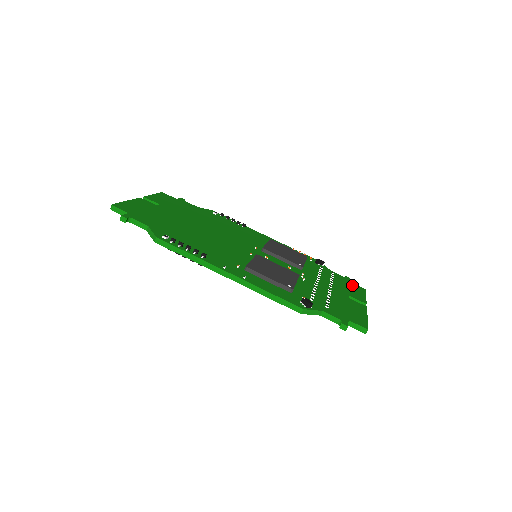
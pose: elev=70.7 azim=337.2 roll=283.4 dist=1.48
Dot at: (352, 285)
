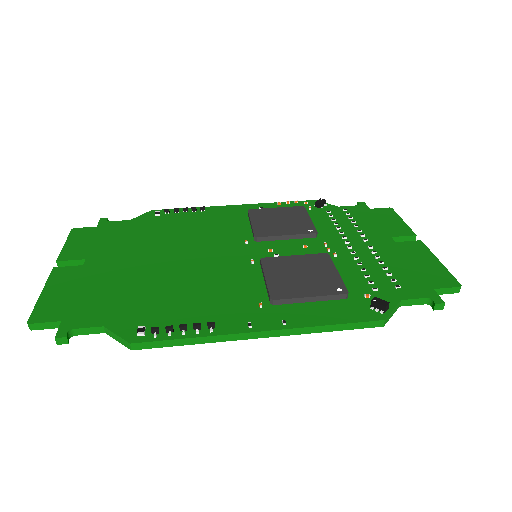
Dot at: (376, 213)
